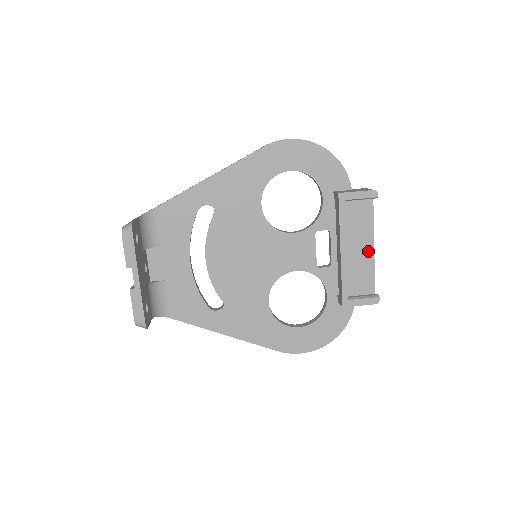
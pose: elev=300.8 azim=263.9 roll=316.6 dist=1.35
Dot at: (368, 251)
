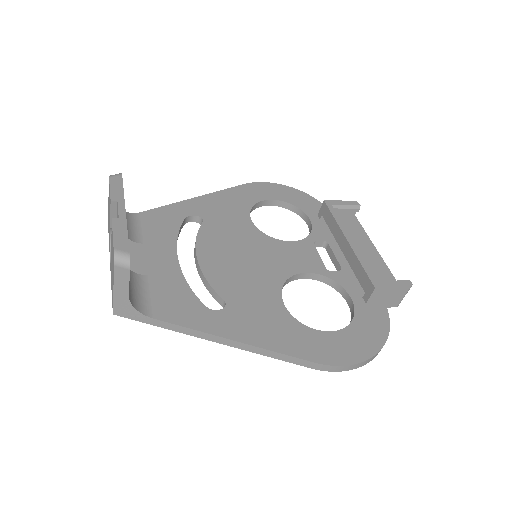
Dot at: (374, 254)
